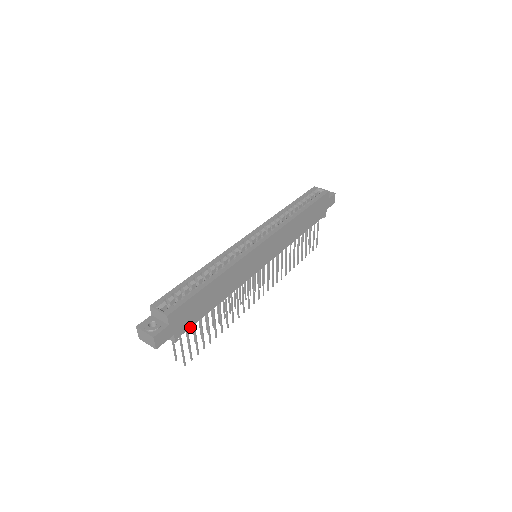
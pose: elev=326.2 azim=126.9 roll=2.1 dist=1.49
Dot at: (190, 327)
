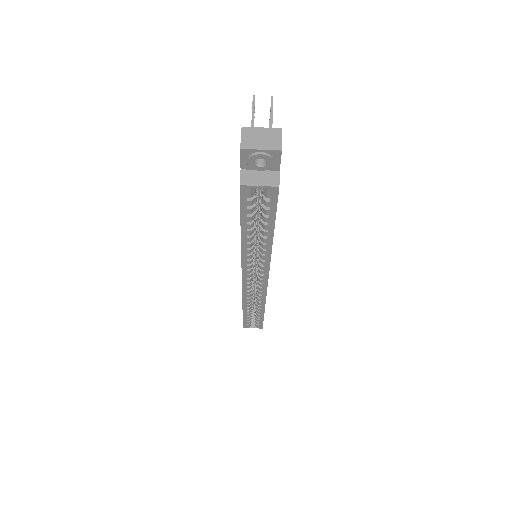
Dot at: occluded
